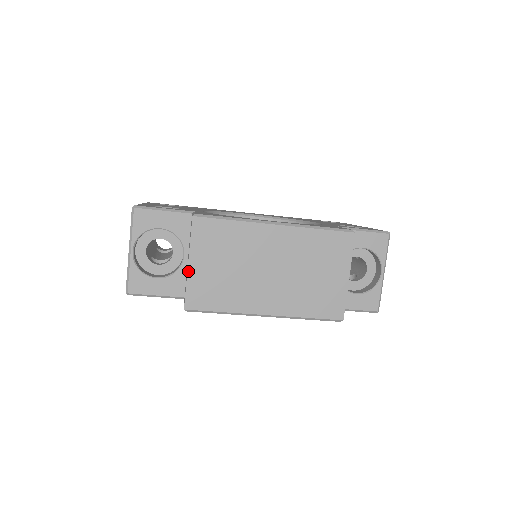
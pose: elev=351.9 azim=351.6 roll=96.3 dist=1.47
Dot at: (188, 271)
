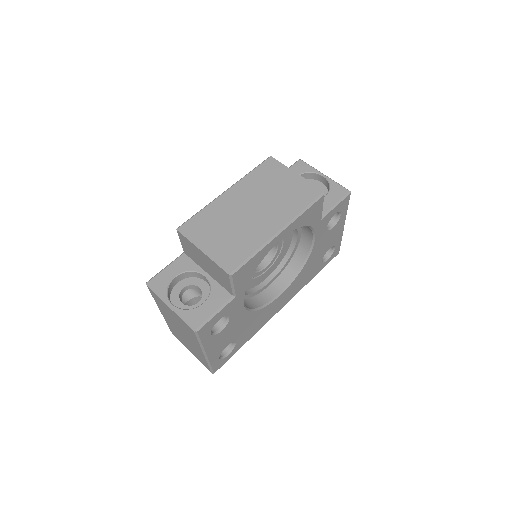
Dot at: (206, 255)
